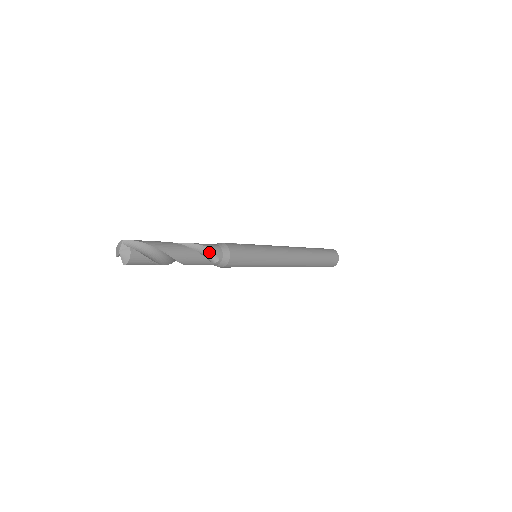
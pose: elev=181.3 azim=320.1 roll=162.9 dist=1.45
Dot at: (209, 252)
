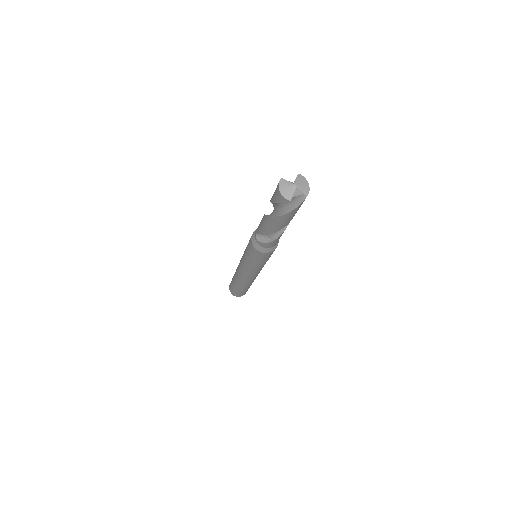
Dot at: occluded
